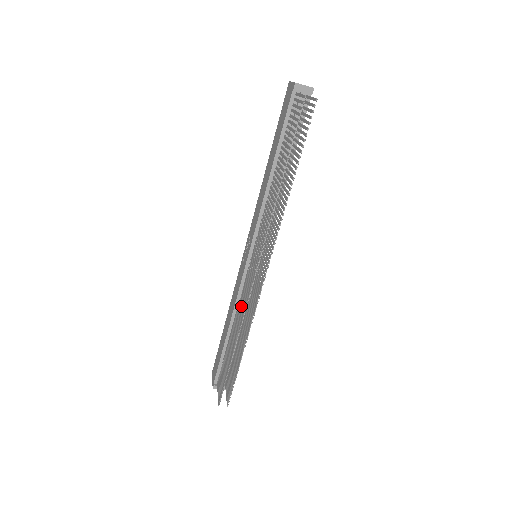
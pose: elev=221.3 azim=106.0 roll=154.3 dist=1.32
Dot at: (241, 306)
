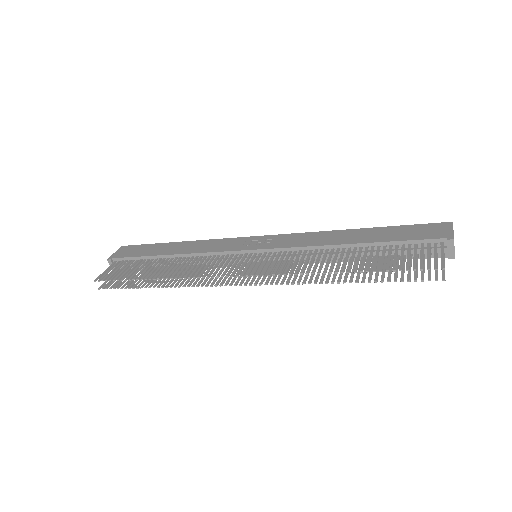
Dot at: (200, 265)
